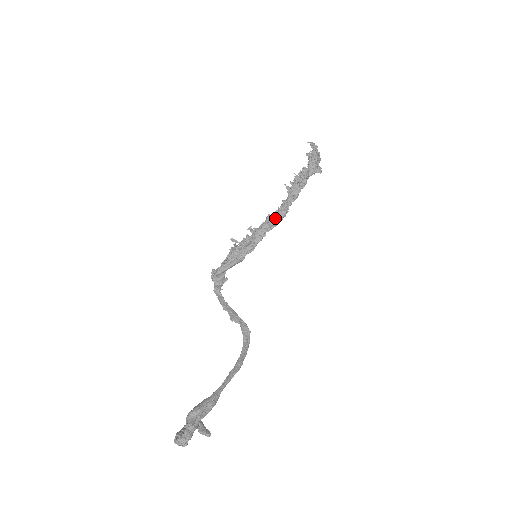
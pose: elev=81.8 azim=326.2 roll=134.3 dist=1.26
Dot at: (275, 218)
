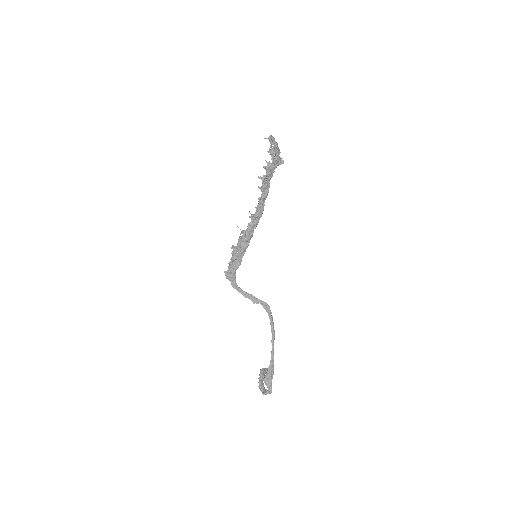
Dot at: (258, 217)
